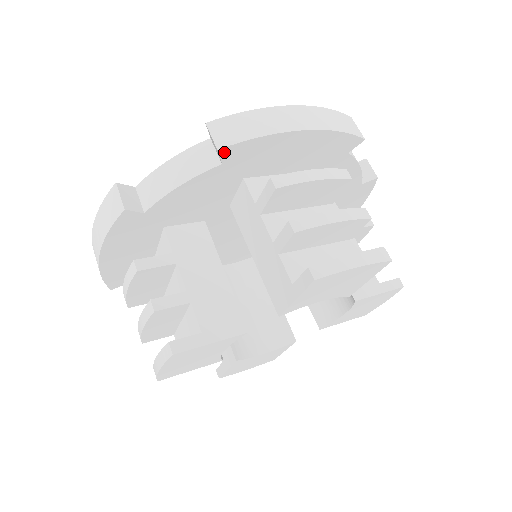
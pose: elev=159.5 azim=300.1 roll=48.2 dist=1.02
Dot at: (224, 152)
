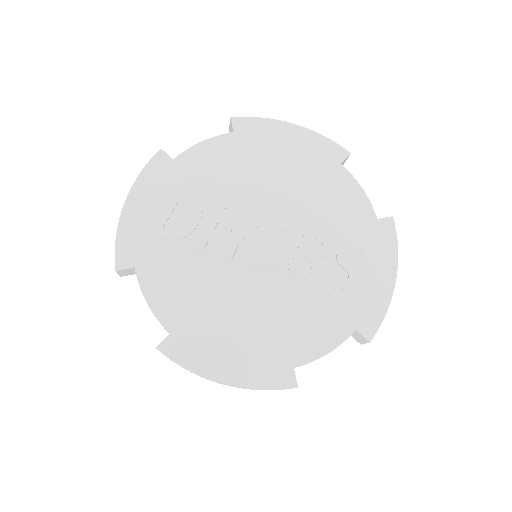
Dot at: occluded
